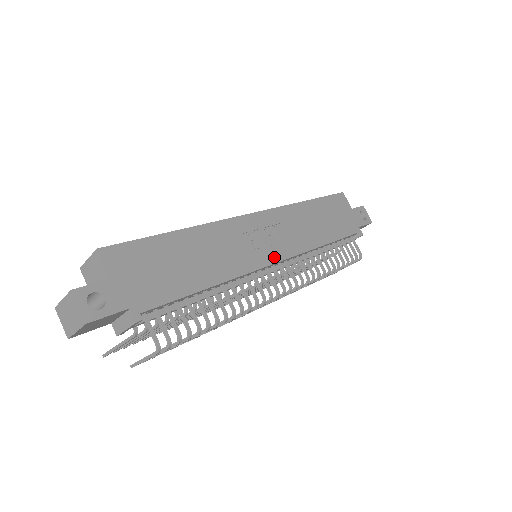
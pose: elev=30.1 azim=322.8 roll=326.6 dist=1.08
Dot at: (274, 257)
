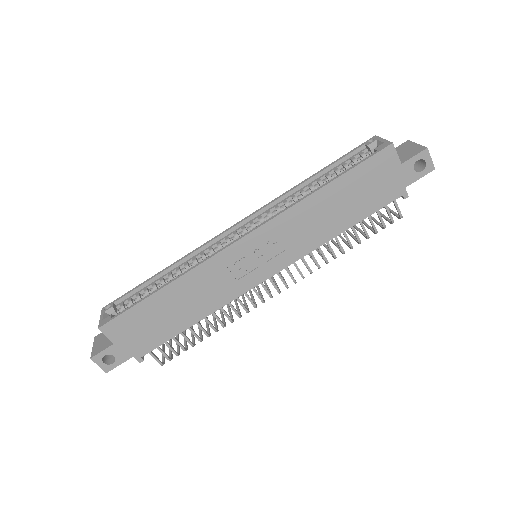
Dot at: (264, 275)
